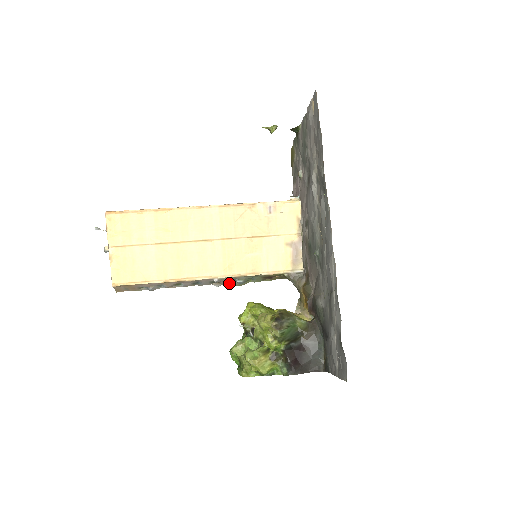
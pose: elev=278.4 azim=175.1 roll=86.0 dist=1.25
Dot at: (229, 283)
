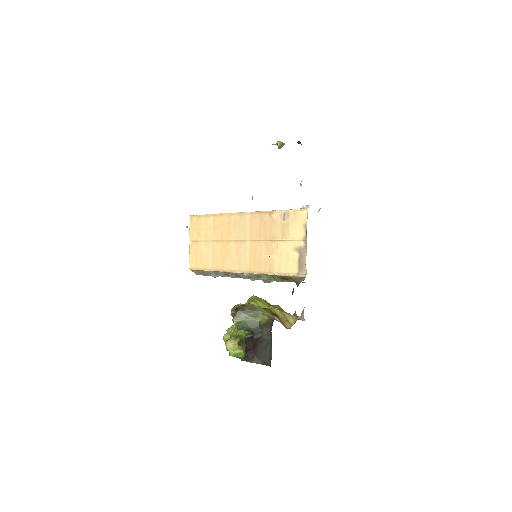
Dot at: (260, 279)
